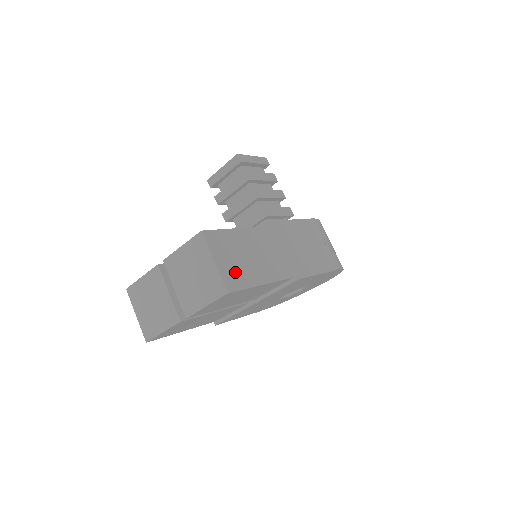
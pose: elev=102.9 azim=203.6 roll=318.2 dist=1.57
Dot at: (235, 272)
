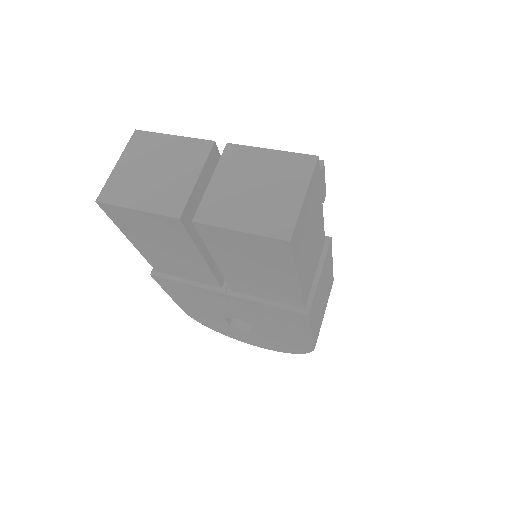
Dot at: (302, 233)
